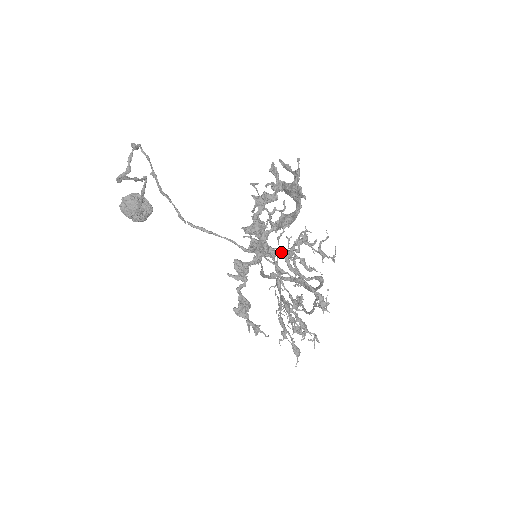
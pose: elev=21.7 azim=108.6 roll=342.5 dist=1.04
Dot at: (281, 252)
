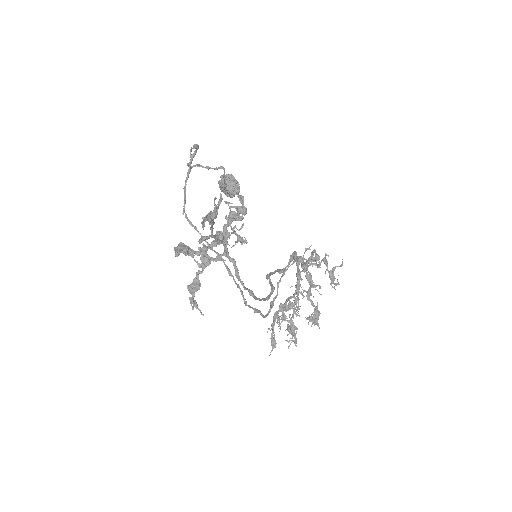
Dot at: (233, 260)
